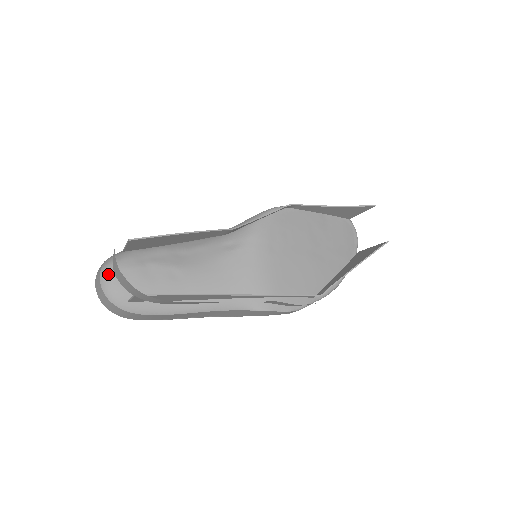
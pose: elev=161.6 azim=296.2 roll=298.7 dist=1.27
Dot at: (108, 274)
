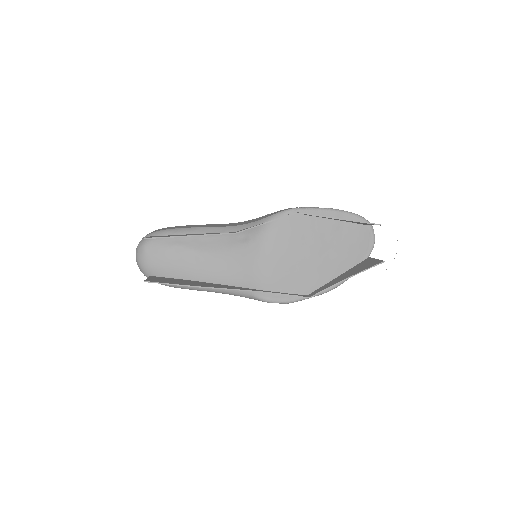
Dot at: (143, 249)
